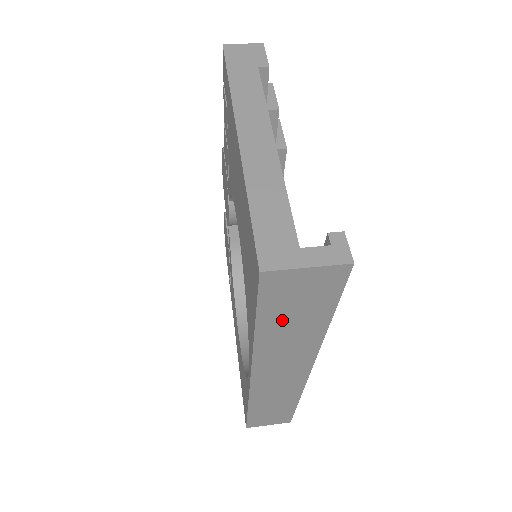
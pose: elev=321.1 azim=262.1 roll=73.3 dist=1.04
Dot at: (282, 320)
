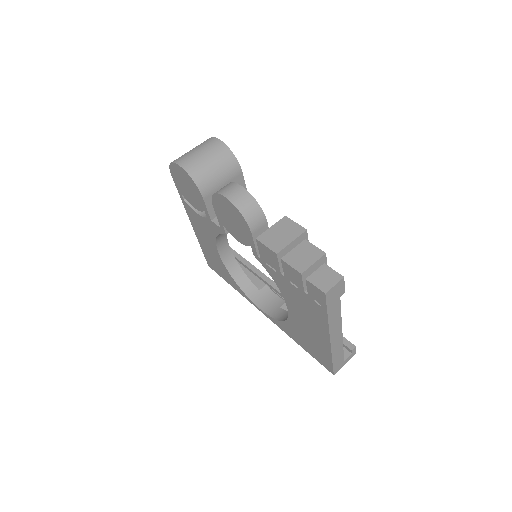
Dot at: occluded
